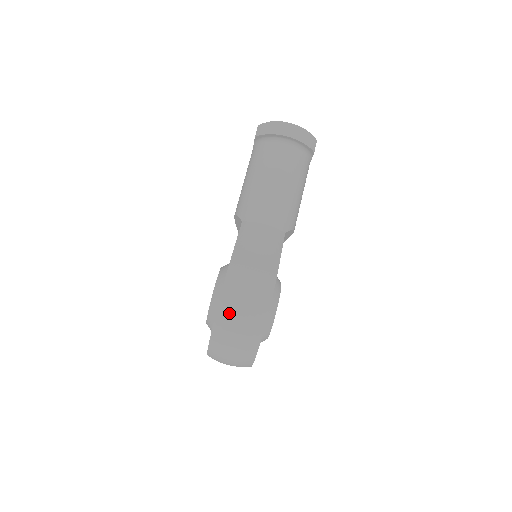
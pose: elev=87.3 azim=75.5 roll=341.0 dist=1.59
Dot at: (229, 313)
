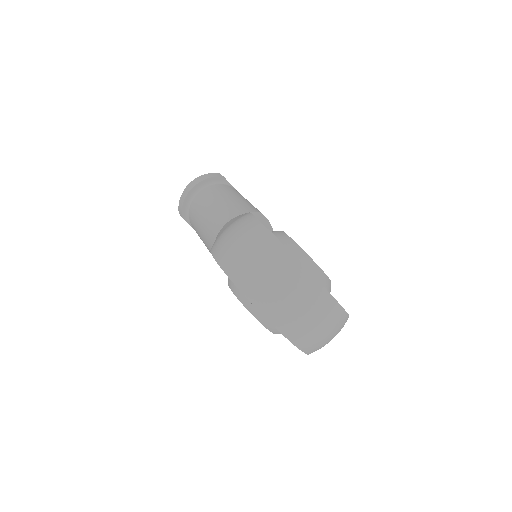
Dot at: (237, 264)
